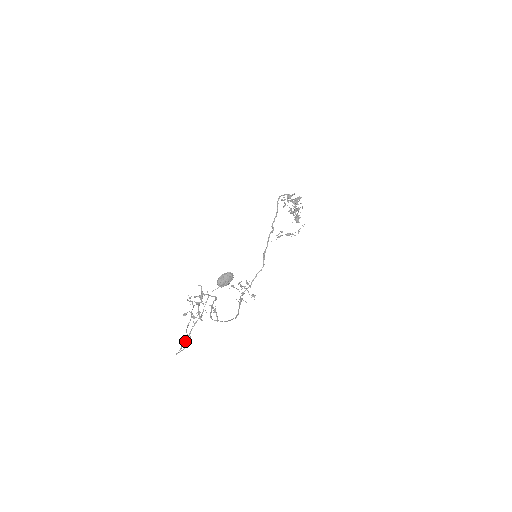
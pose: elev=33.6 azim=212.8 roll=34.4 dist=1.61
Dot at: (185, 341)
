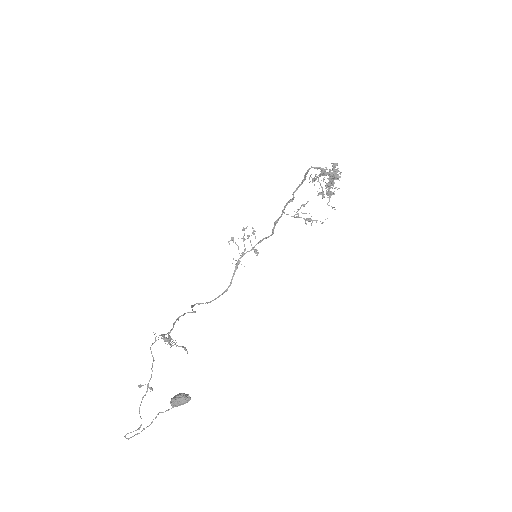
Dot at: occluded
